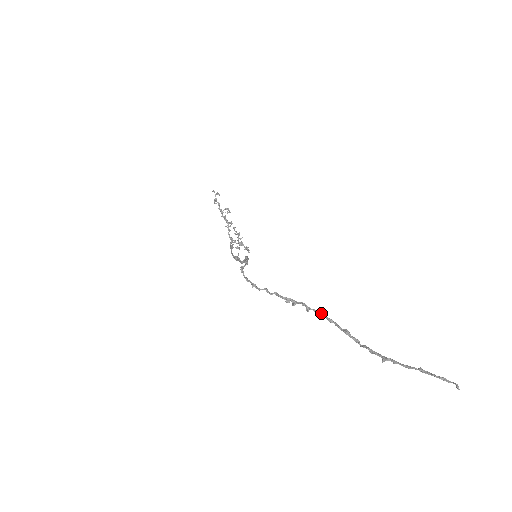
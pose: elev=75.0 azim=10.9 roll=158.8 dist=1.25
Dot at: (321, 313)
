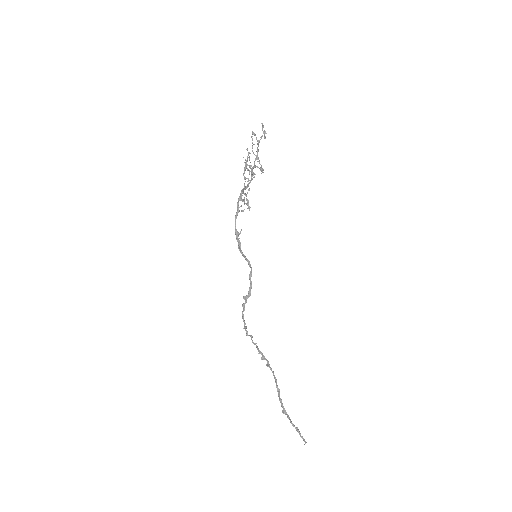
Dot at: occluded
